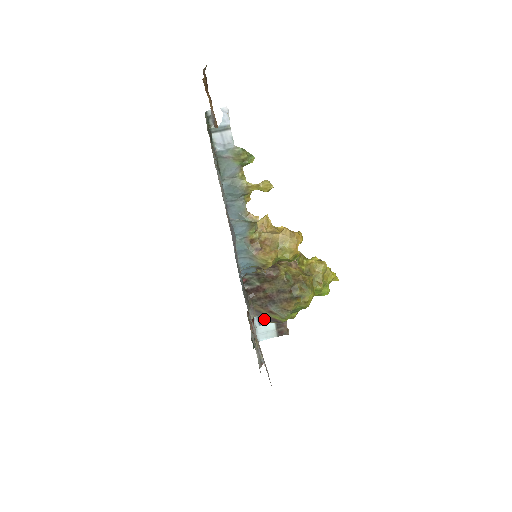
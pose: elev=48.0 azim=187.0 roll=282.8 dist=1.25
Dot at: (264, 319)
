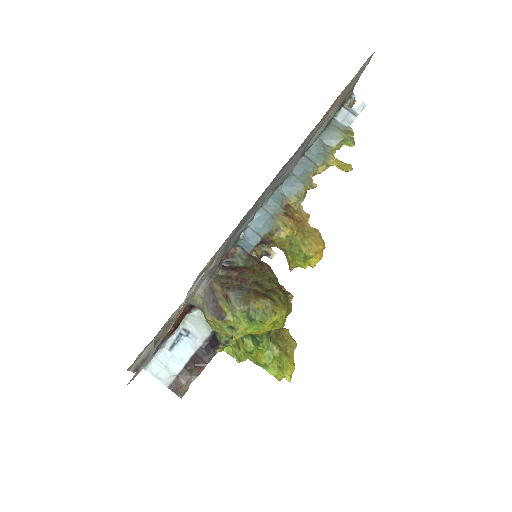
Dot at: (208, 305)
